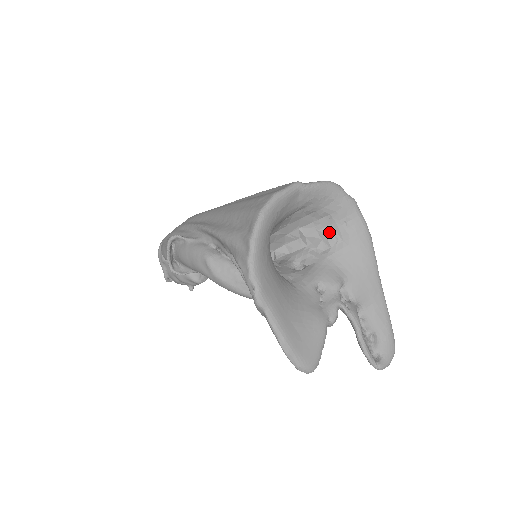
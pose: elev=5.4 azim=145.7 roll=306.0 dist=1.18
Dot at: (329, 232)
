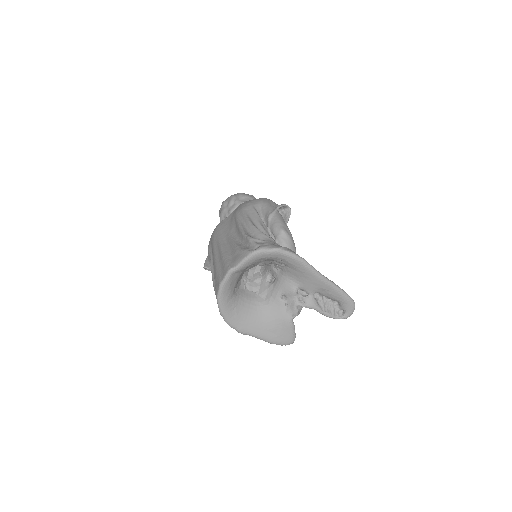
Dot at: (276, 263)
